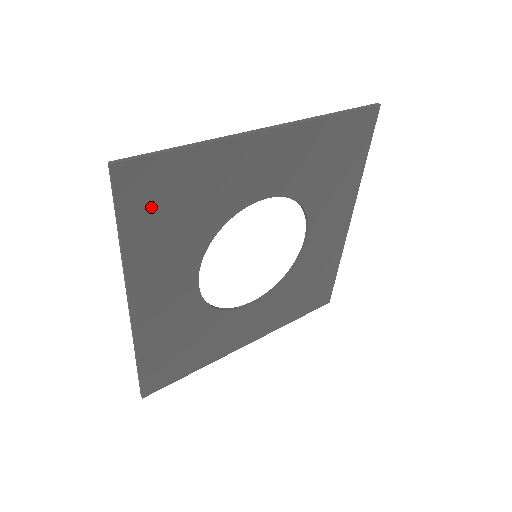
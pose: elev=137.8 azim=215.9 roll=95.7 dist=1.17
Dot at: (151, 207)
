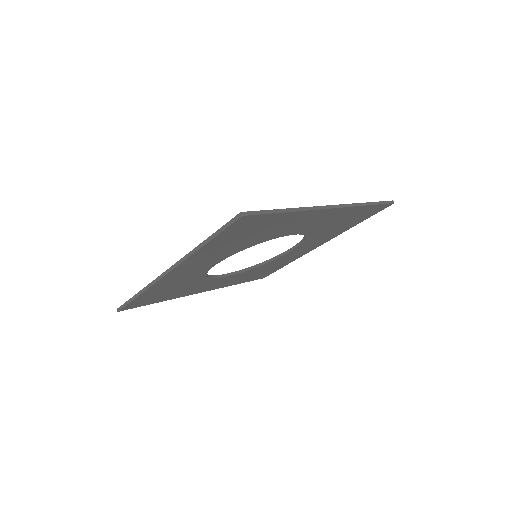
Dot at: (237, 234)
